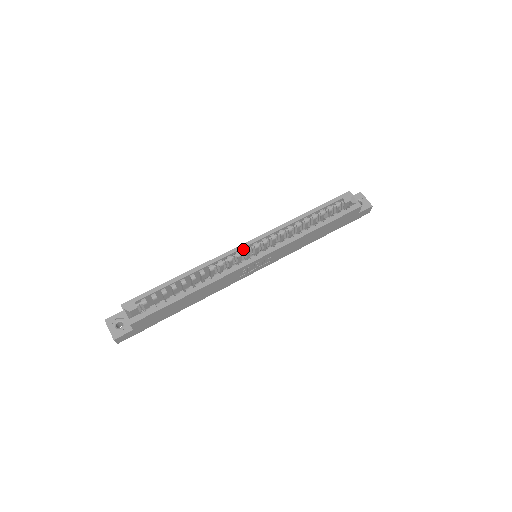
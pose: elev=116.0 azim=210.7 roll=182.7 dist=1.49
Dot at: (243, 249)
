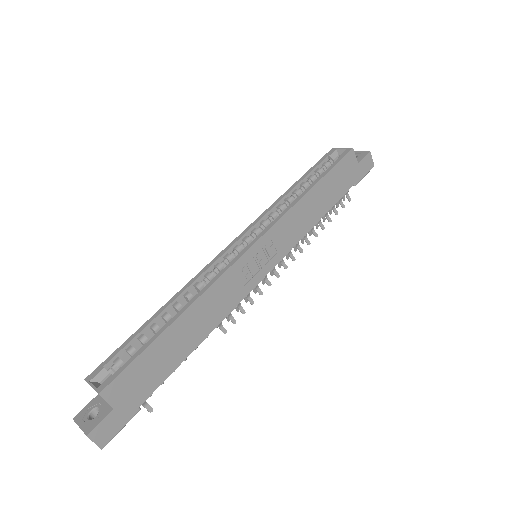
Dot at: (232, 251)
